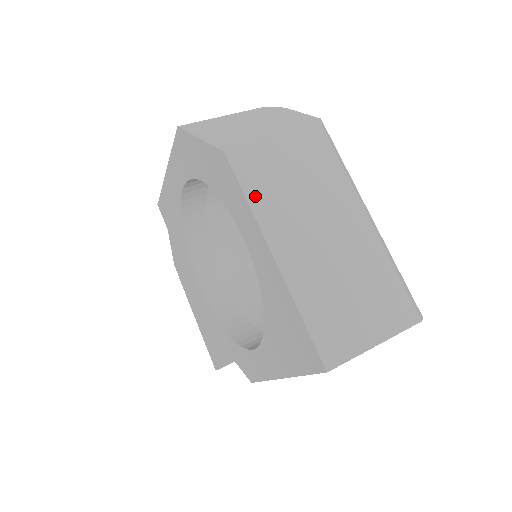
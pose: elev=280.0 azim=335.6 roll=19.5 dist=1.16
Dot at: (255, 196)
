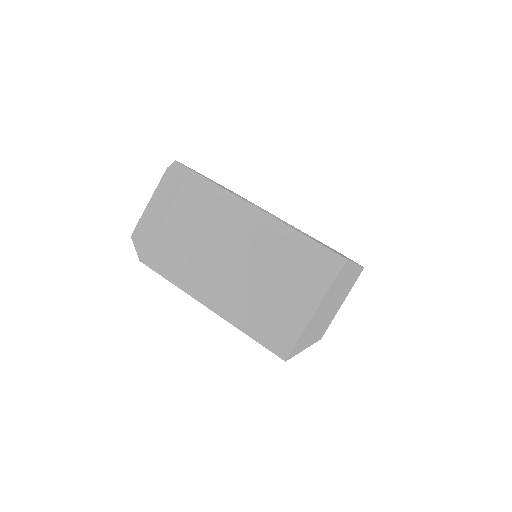
Dot at: (174, 275)
